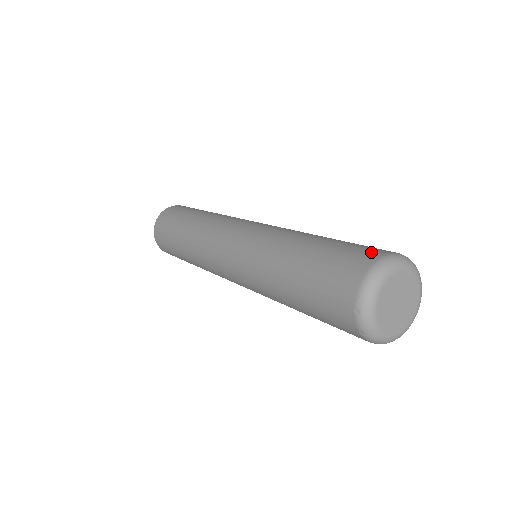
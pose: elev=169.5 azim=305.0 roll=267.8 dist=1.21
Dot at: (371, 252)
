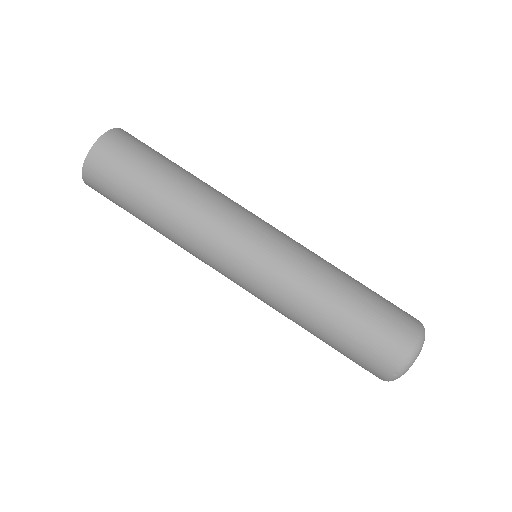
Dot at: (410, 315)
